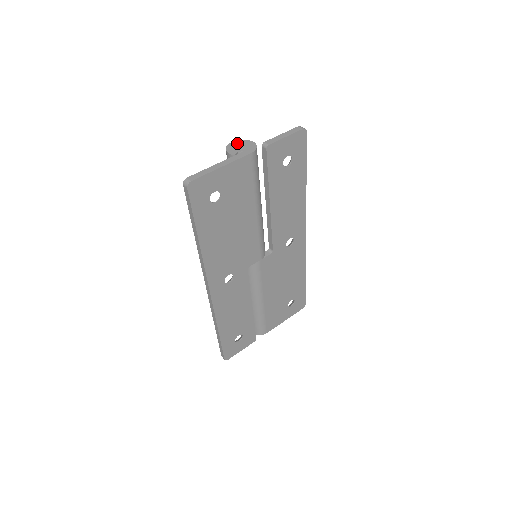
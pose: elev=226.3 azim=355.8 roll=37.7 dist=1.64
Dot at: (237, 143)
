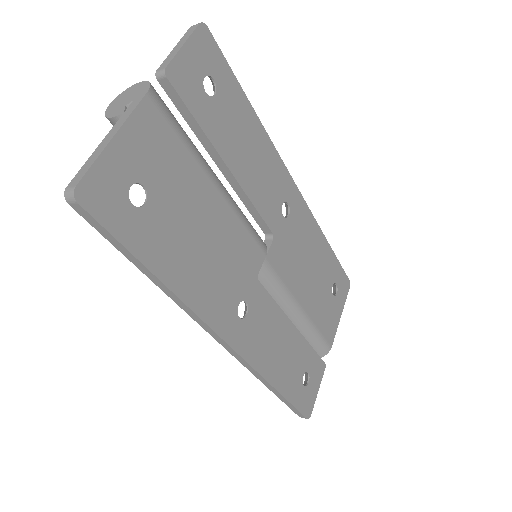
Dot at: (117, 100)
